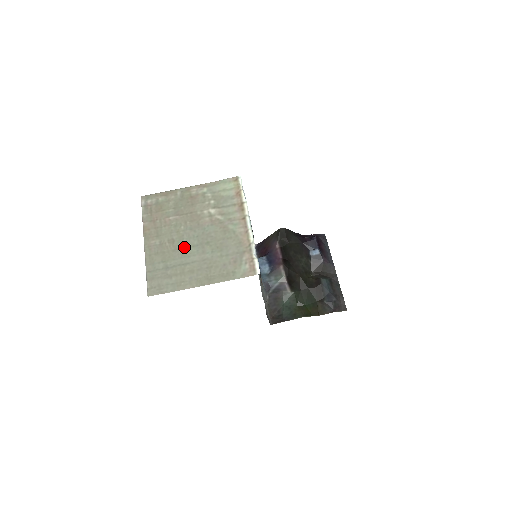
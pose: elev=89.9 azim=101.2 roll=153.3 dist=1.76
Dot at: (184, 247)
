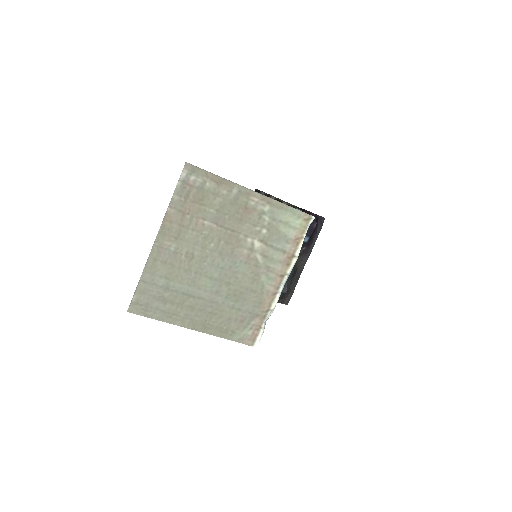
Dot at: (200, 273)
